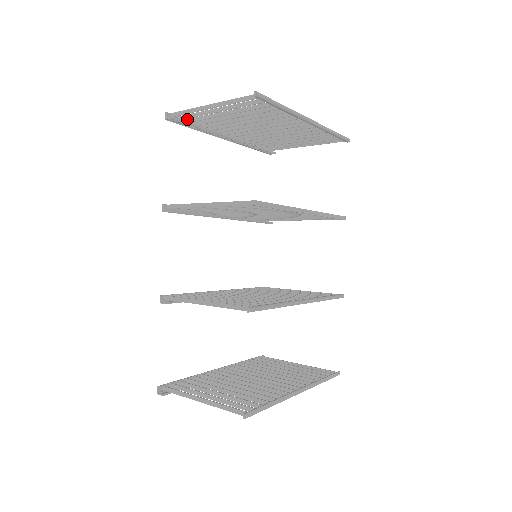
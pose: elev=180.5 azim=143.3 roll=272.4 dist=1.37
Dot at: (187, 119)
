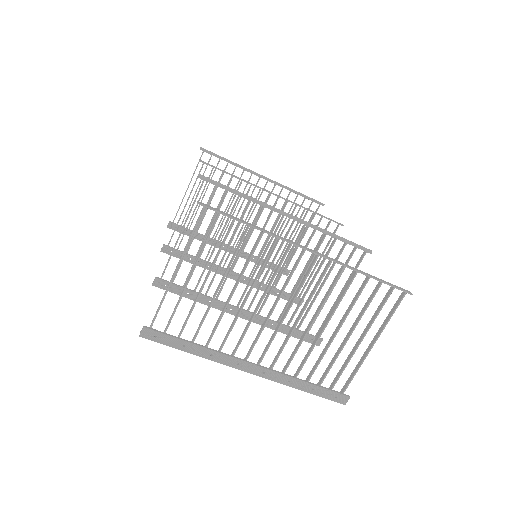
Dot at: occluded
